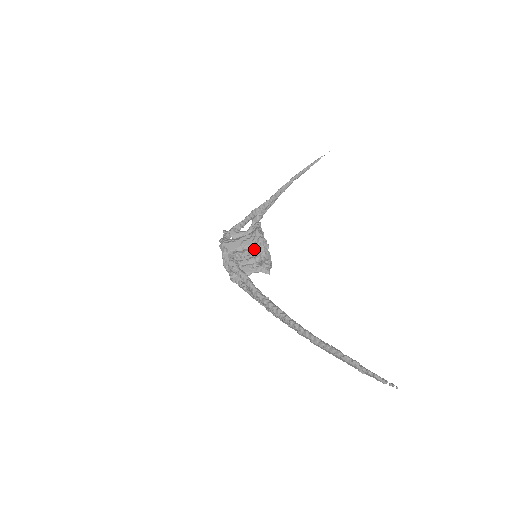
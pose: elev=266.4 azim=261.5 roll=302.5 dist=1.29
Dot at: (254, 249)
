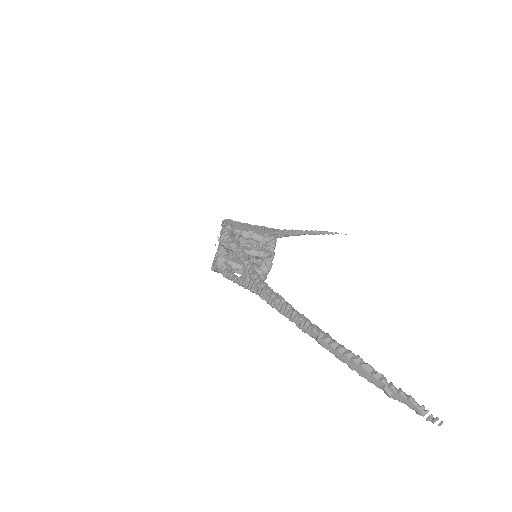
Dot at: (261, 243)
